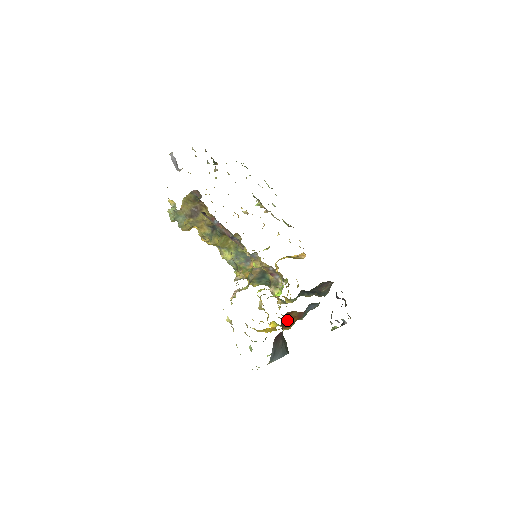
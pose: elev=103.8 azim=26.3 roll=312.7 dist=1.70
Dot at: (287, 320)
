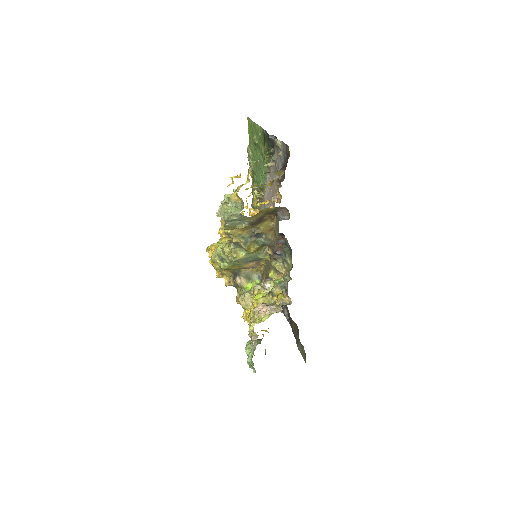
Dot at: occluded
